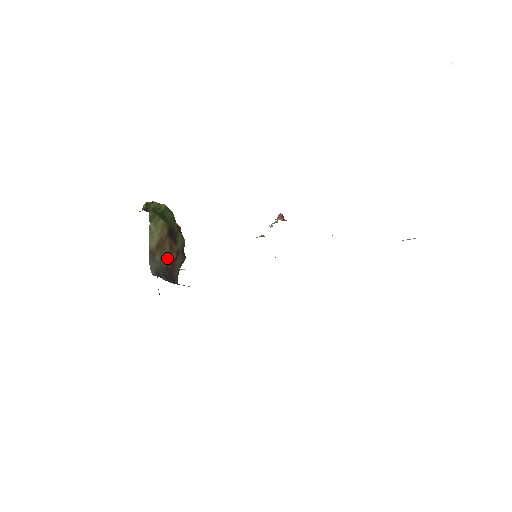
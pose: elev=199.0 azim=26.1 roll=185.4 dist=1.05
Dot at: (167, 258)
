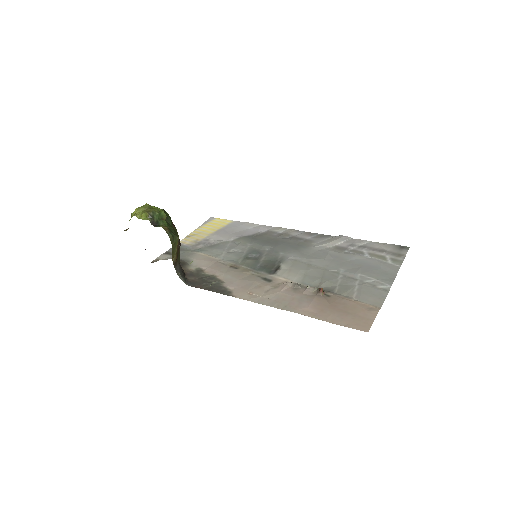
Dot at: occluded
